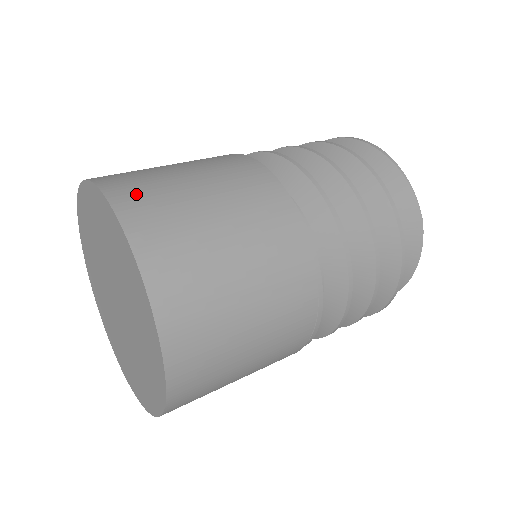
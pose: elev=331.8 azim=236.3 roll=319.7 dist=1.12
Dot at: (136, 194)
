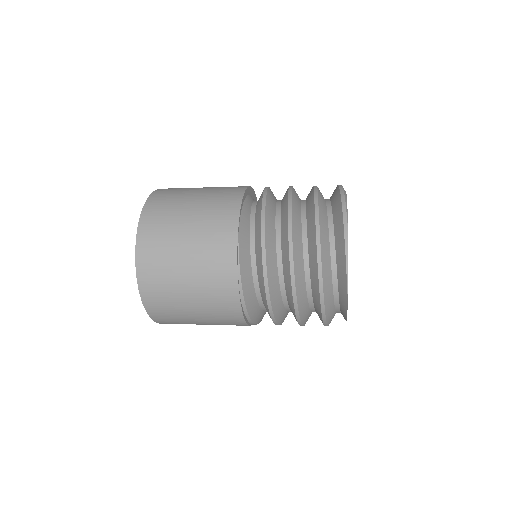
Dot at: (152, 234)
